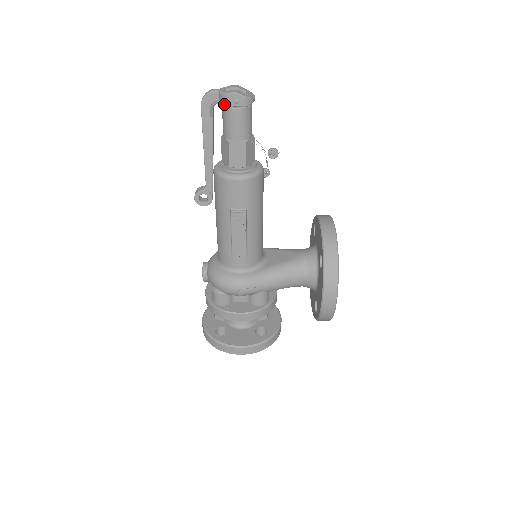
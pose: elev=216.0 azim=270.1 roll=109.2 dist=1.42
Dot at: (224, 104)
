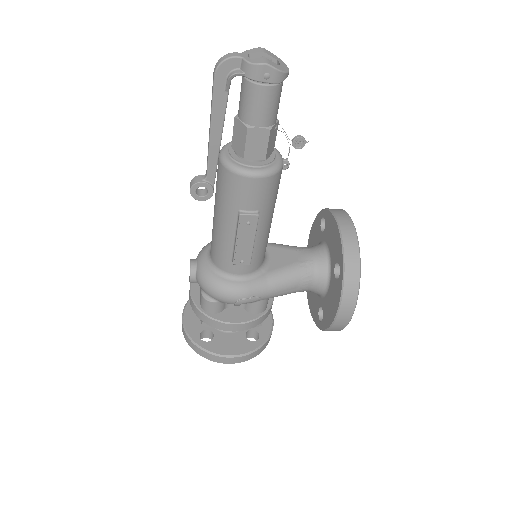
Dot at: (249, 77)
